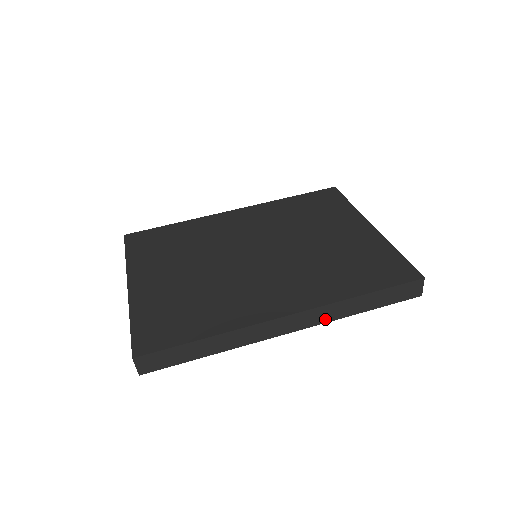
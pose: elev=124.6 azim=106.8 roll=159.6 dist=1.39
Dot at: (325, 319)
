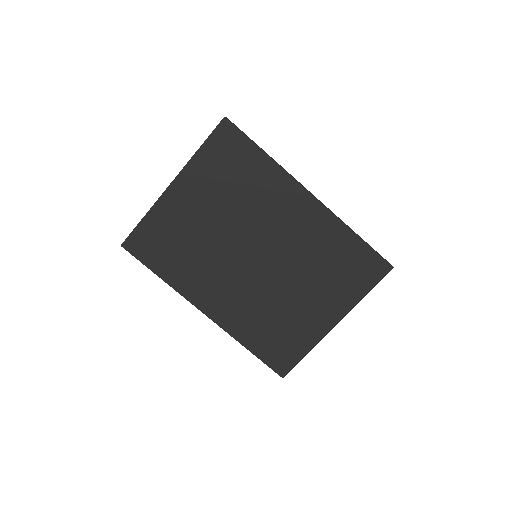
Dot at: occluded
